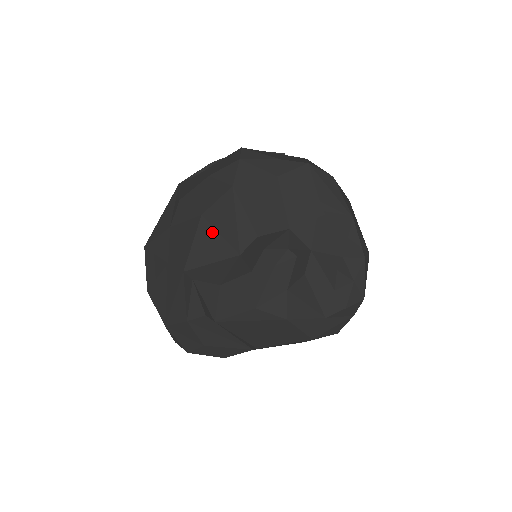
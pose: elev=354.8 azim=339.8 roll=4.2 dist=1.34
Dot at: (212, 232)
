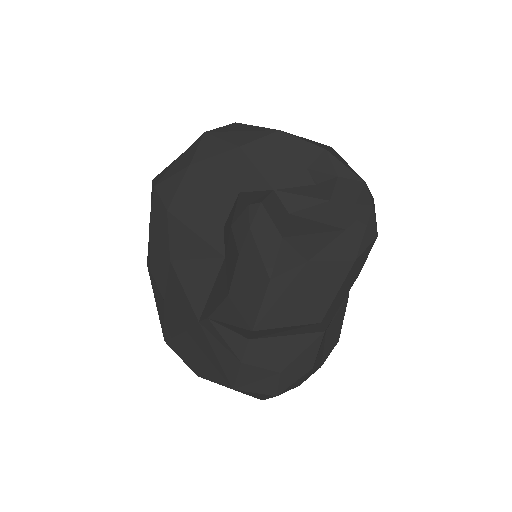
Dot at: (189, 265)
